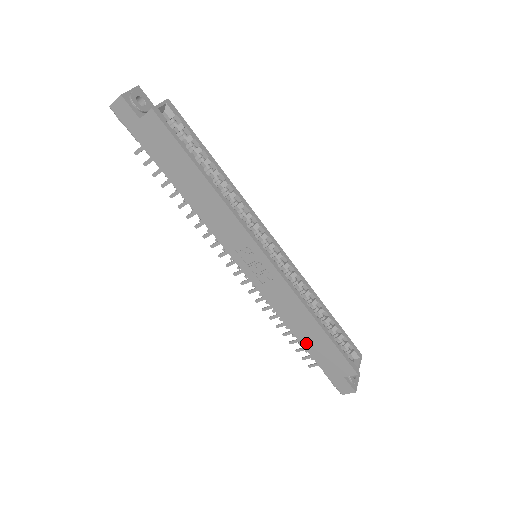
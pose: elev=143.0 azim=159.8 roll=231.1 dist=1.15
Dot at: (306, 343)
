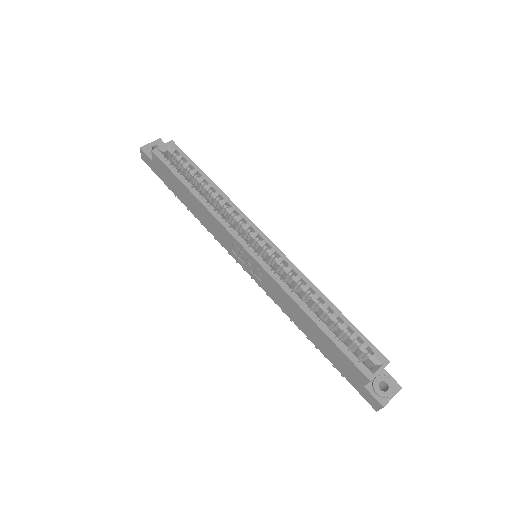
Dot at: (317, 344)
